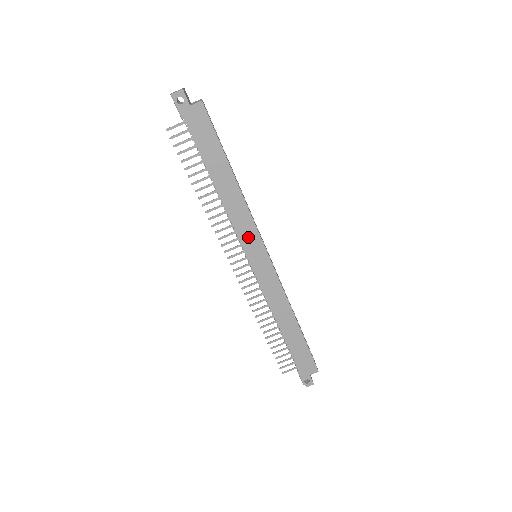
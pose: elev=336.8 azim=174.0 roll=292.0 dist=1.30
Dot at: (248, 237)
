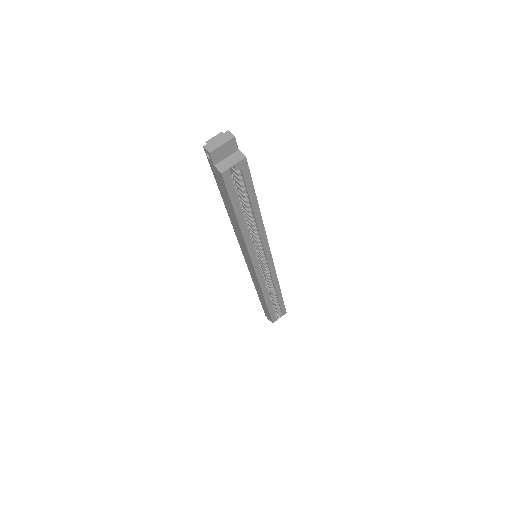
Dot at: (244, 250)
